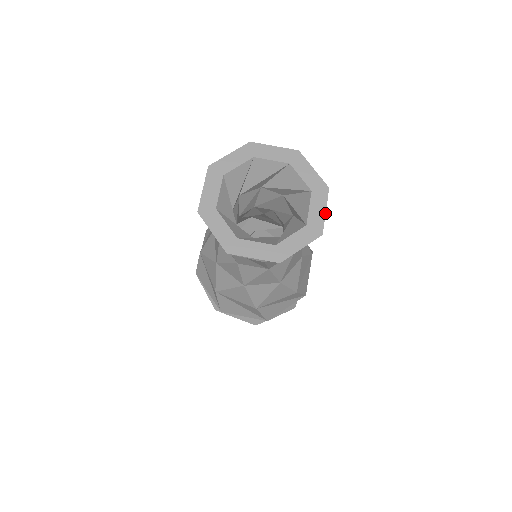
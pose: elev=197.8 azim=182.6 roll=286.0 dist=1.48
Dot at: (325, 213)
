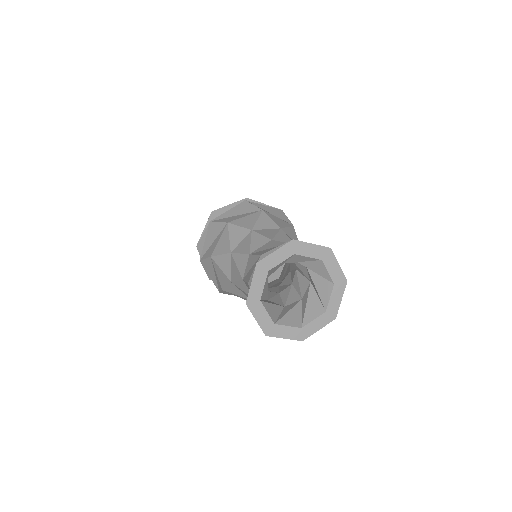
Dot at: occluded
